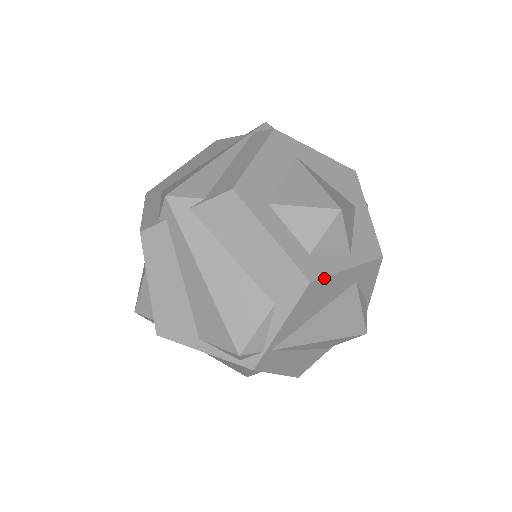
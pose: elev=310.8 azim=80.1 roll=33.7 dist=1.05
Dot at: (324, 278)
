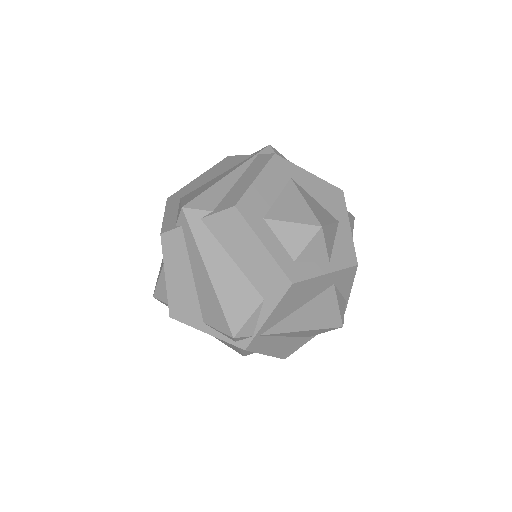
Dot at: (304, 281)
